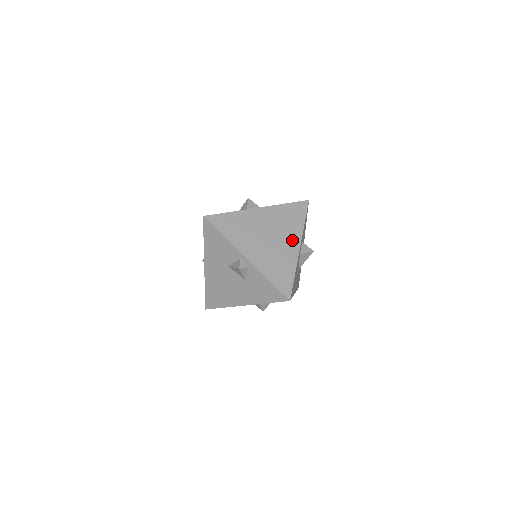
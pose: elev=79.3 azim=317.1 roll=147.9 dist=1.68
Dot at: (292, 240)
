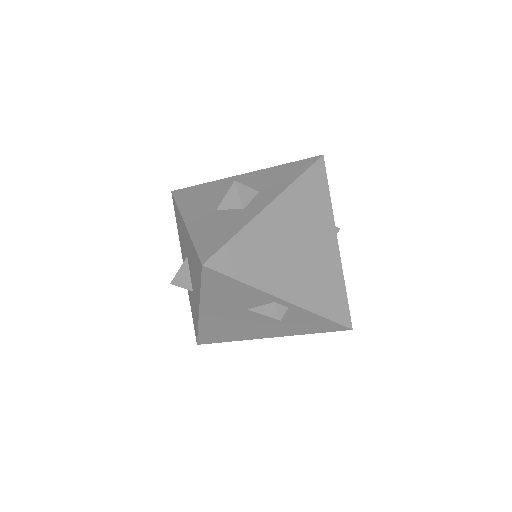
Dot at: (326, 236)
